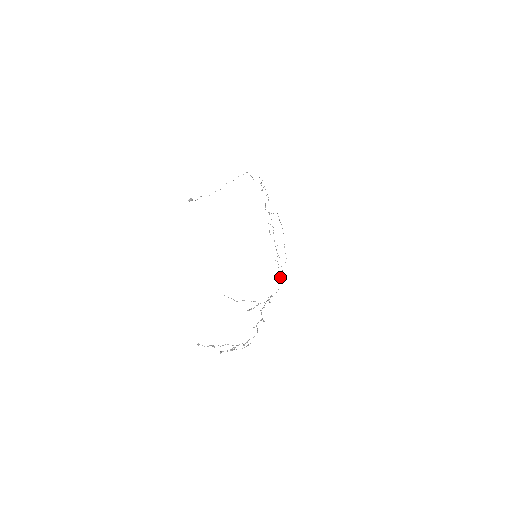
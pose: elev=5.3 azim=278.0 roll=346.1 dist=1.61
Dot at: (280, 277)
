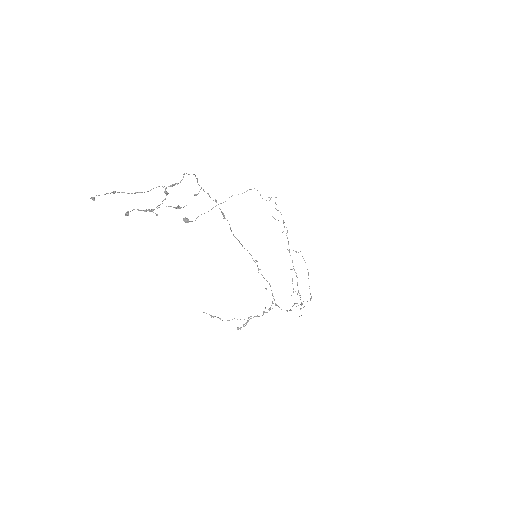
Dot at: (296, 303)
